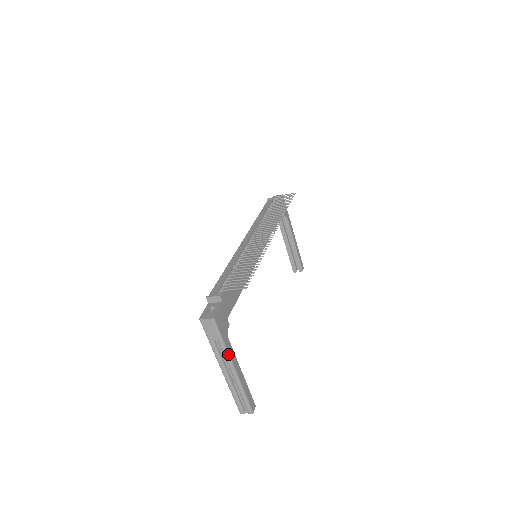
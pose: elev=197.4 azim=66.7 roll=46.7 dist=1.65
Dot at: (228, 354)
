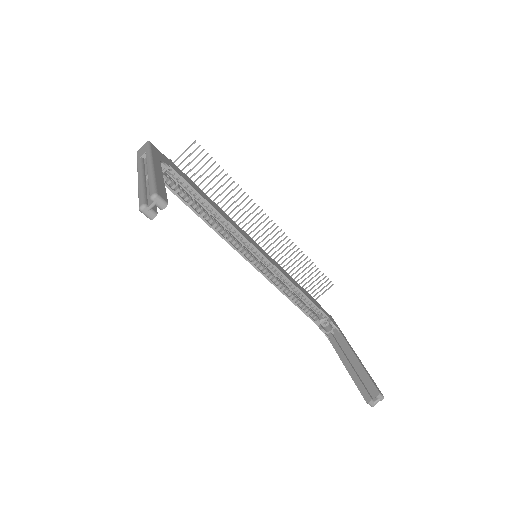
Dot at: (151, 156)
